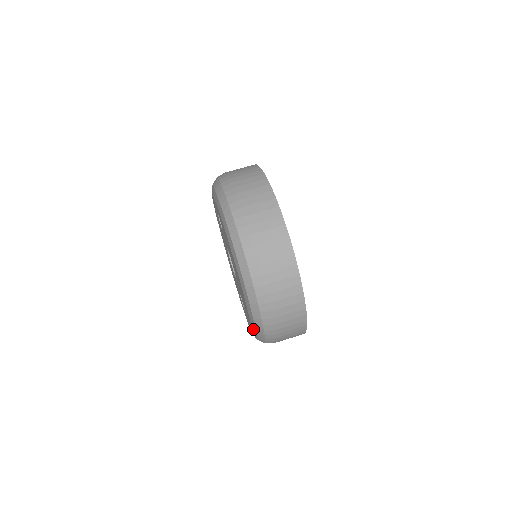
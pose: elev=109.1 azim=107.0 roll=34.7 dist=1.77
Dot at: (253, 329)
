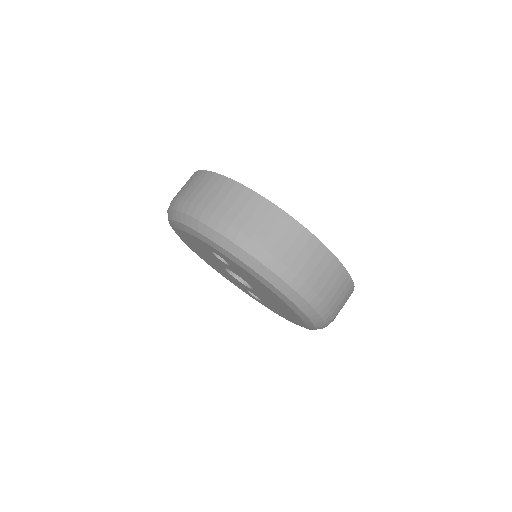
Dot at: occluded
